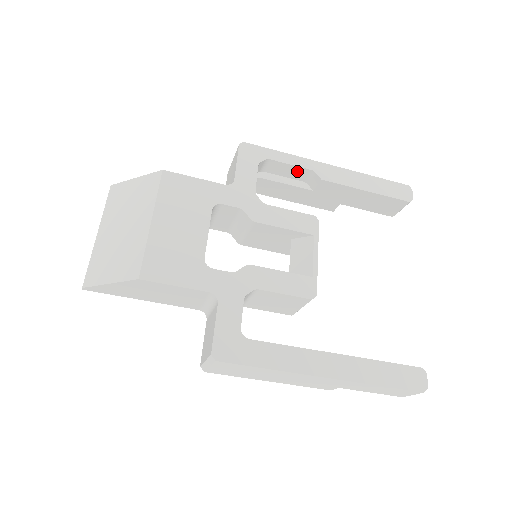
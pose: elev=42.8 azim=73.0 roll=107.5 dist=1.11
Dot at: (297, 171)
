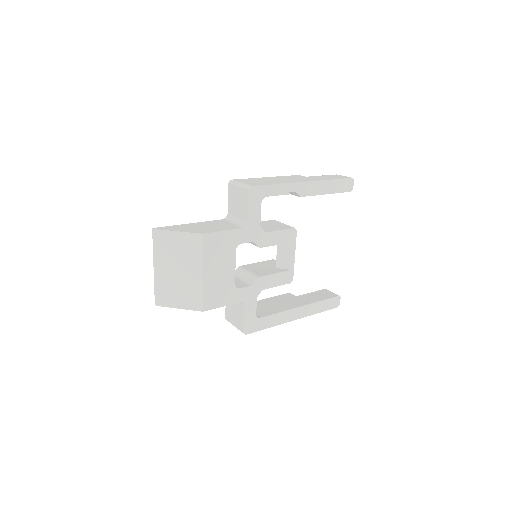
Dot at: occluded
